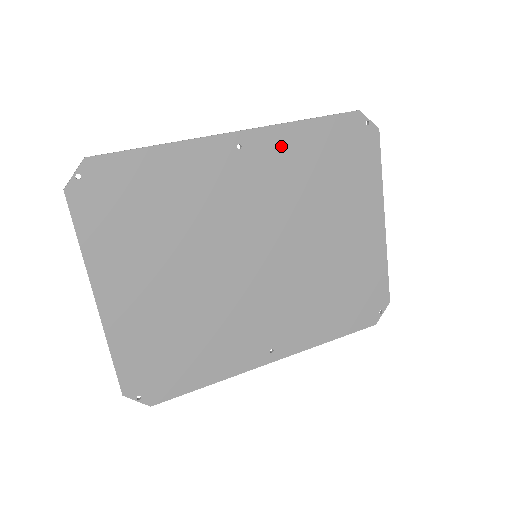
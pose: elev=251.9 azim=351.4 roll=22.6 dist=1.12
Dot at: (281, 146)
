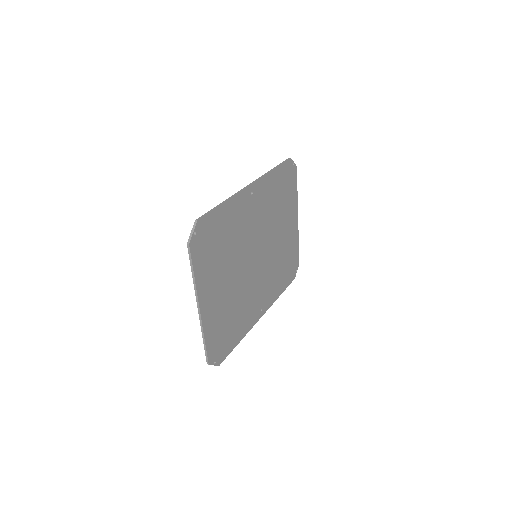
Dot at: (266, 188)
